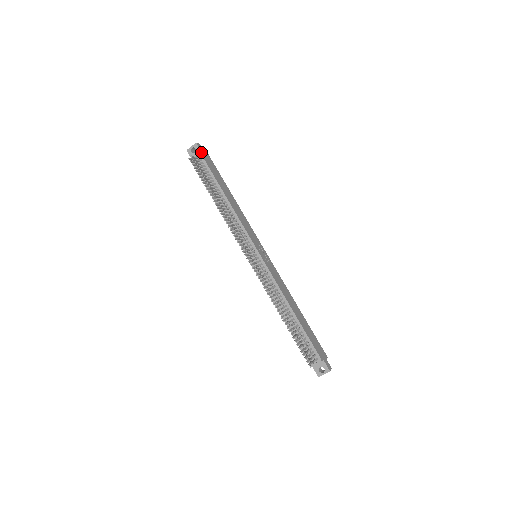
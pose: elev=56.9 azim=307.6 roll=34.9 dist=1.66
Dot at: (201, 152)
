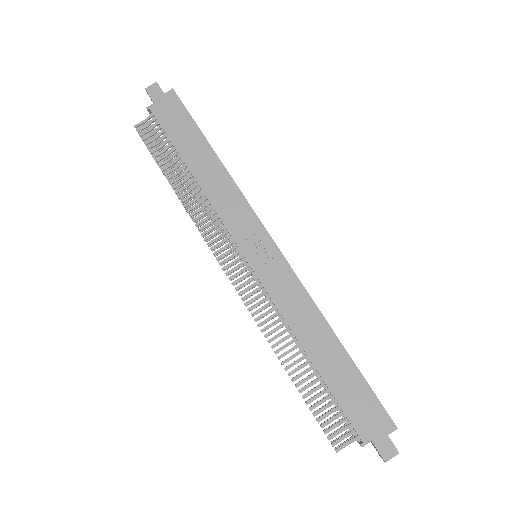
Dot at: occluded
